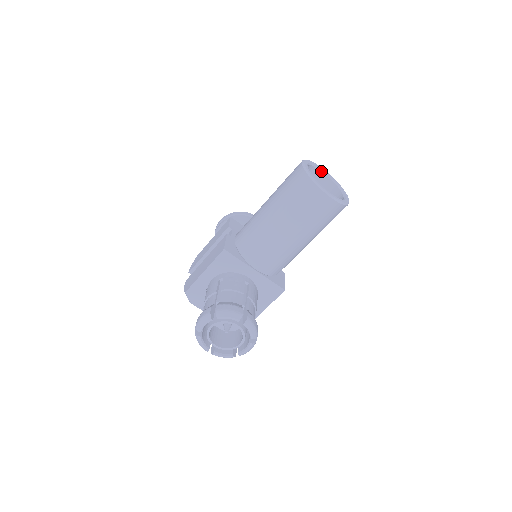
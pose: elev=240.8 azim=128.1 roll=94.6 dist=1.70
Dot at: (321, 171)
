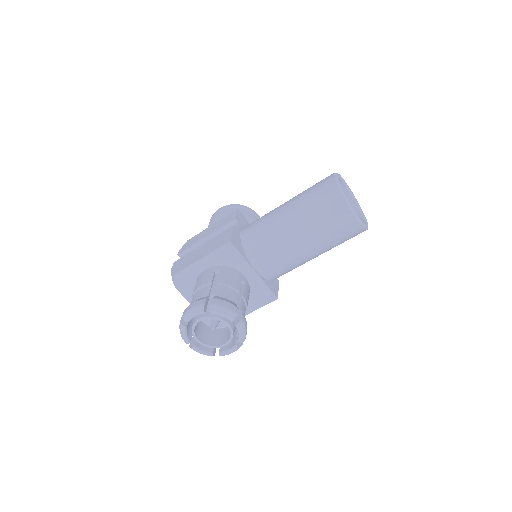
Dot at: (346, 188)
